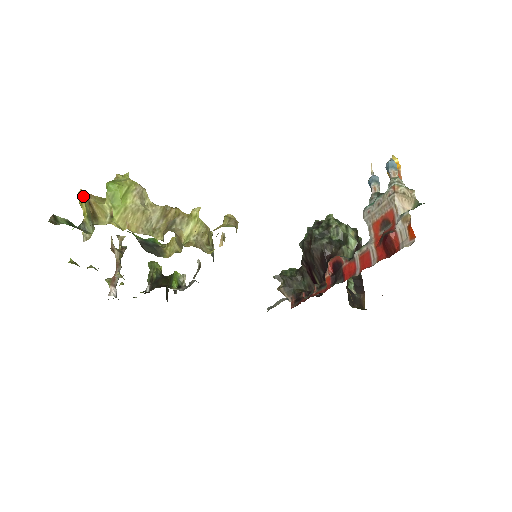
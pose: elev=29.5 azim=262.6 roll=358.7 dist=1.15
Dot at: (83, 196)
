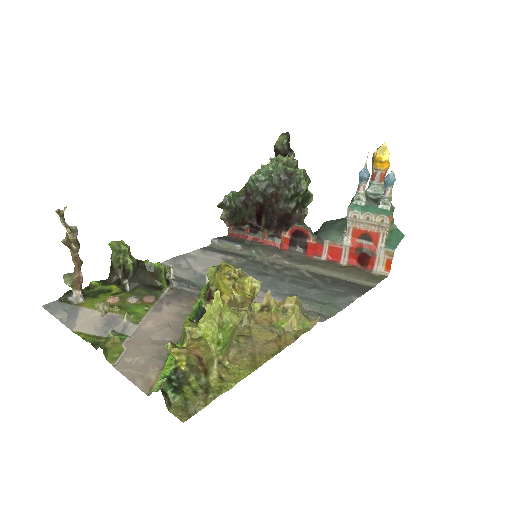
Dot at: (187, 354)
